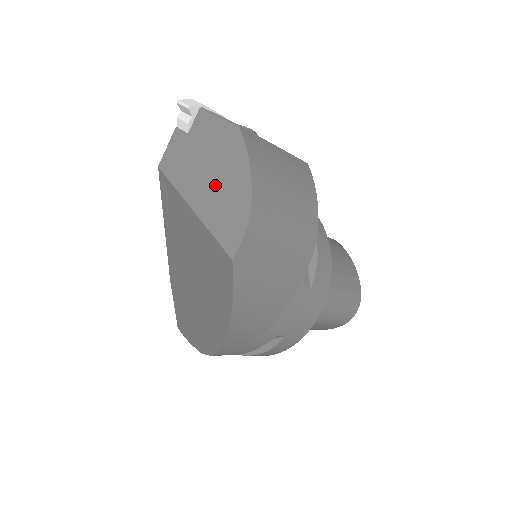
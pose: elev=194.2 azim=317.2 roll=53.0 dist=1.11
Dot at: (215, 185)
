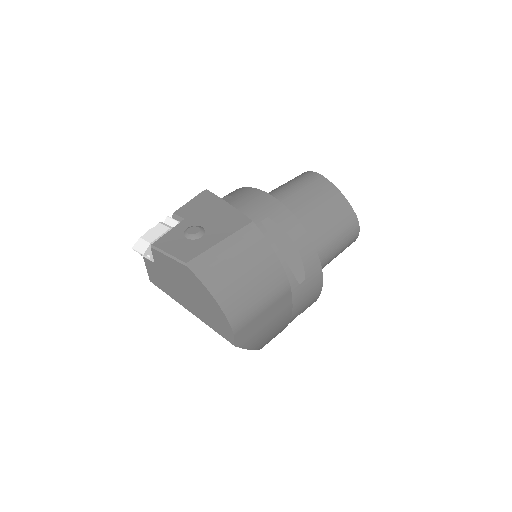
Dot at: (195, 301)
